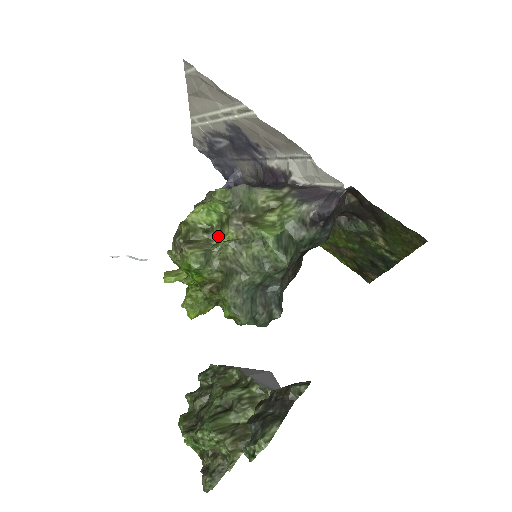
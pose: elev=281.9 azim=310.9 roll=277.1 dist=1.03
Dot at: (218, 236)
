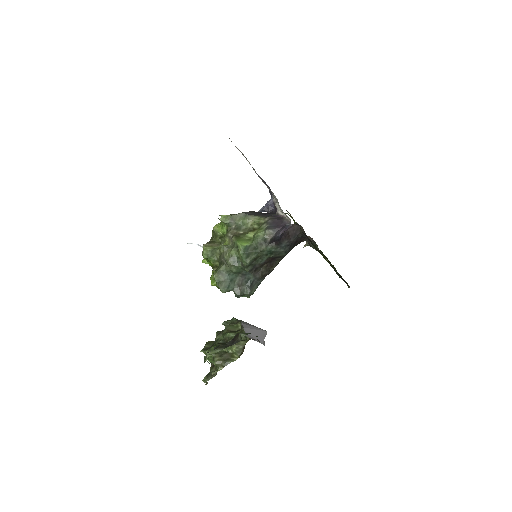
Dot at: occluded
